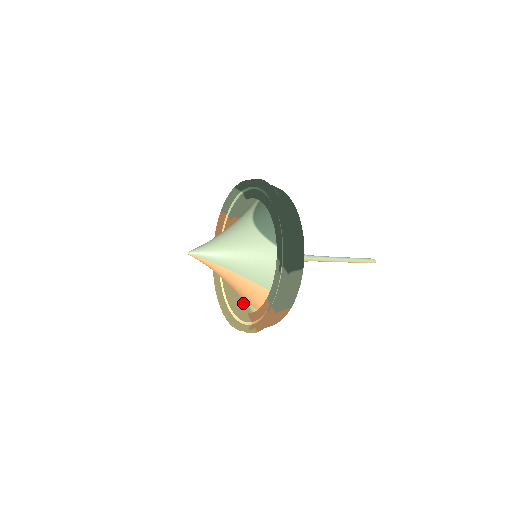
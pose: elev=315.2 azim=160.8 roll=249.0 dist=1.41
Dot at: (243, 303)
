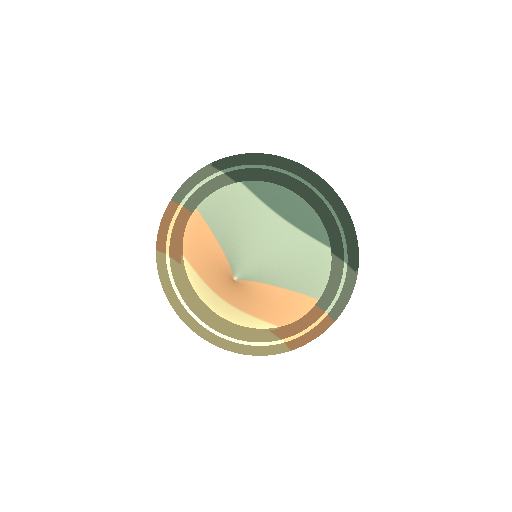
Dot at: (221, 319)
